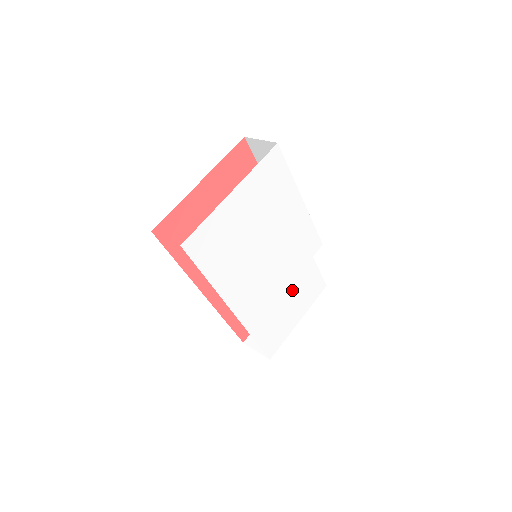
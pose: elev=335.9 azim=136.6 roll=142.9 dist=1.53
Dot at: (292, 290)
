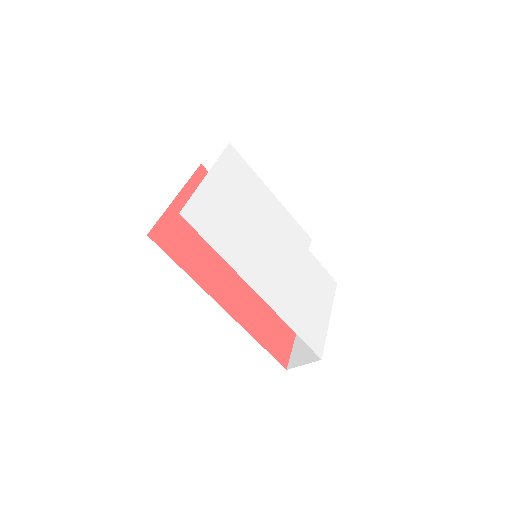
Dot at: (306, 281)
